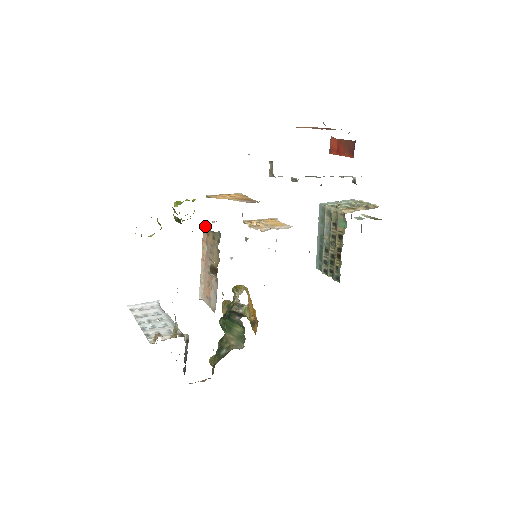
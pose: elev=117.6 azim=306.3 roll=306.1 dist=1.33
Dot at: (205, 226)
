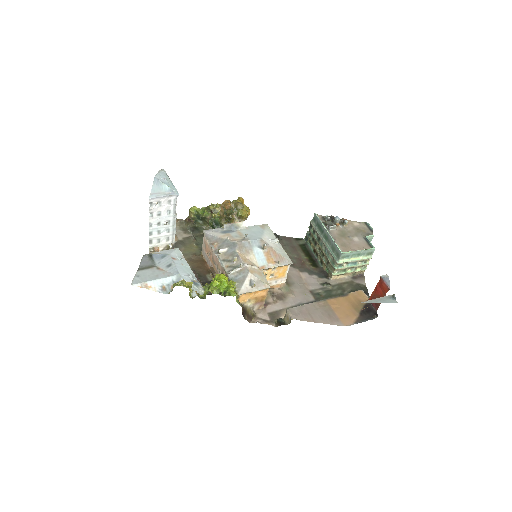
Dot at: (228, 277)
